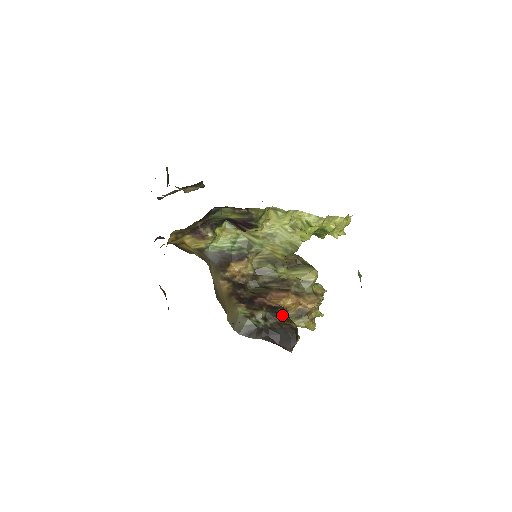
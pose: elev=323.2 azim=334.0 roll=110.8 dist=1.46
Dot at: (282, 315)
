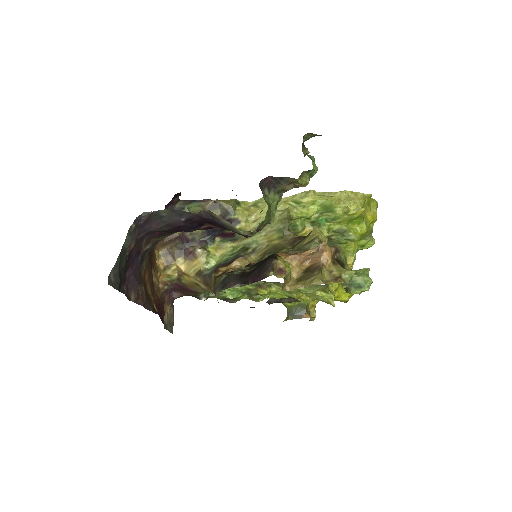
Dot at: occluded
